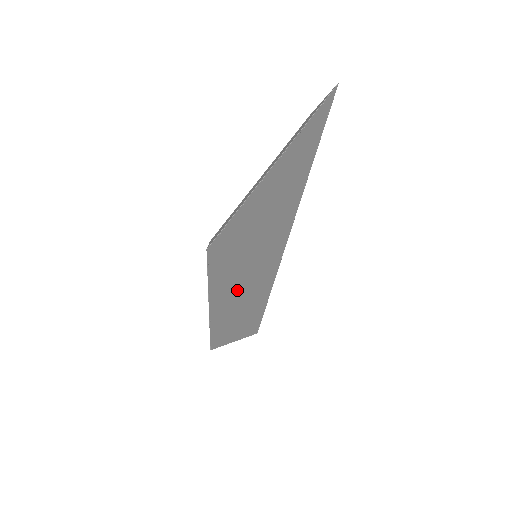
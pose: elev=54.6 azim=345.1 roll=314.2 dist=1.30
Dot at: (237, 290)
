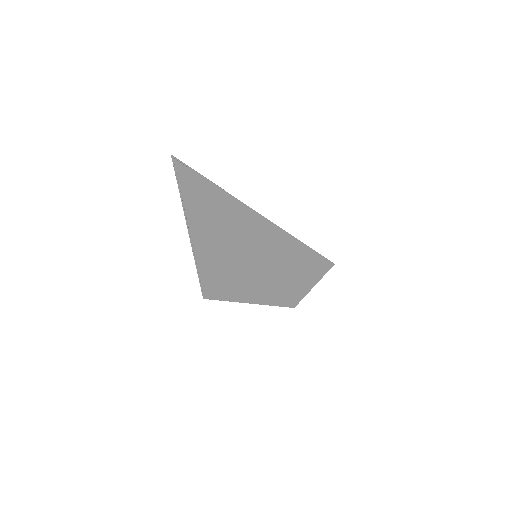
Dot at: (267, 278)
